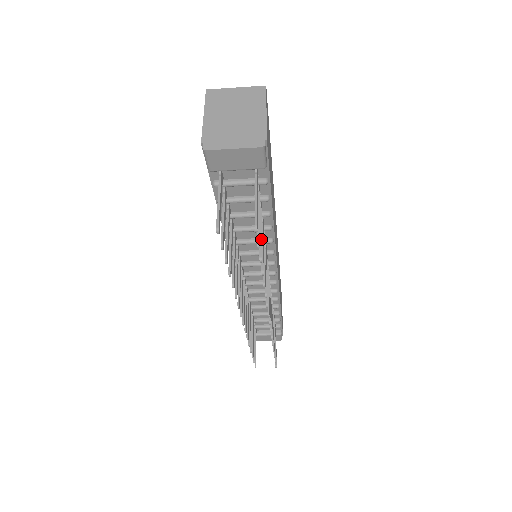
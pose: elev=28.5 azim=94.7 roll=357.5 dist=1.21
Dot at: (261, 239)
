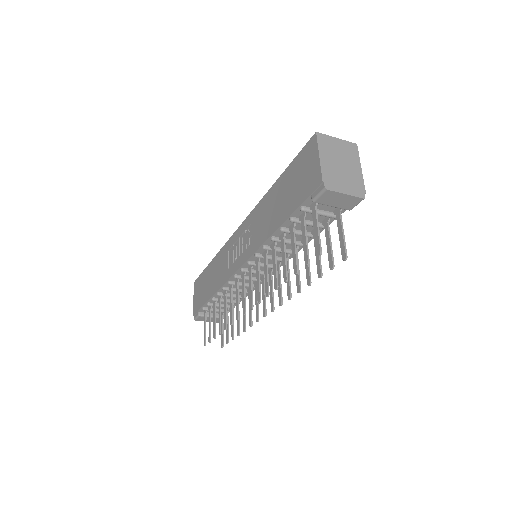
Dot at: occluded
